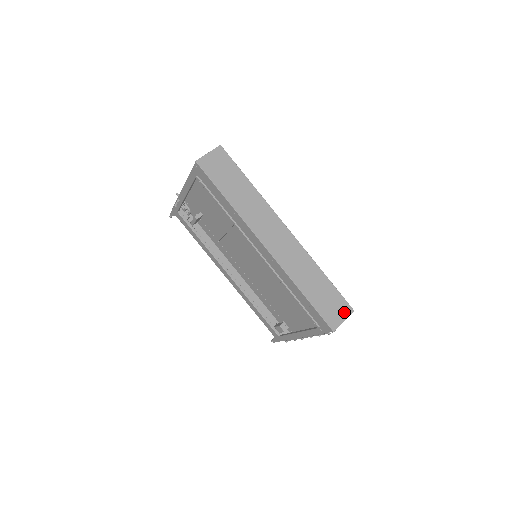
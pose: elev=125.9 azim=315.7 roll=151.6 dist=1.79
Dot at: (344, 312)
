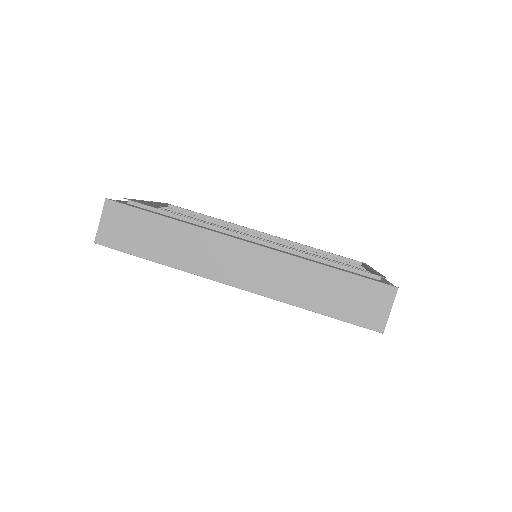
Dot at: (384, 299)
